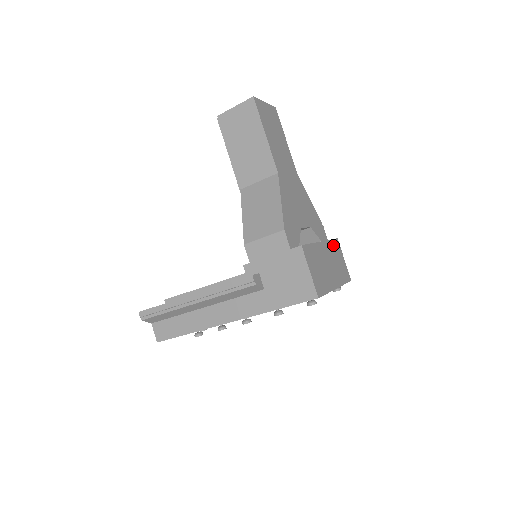
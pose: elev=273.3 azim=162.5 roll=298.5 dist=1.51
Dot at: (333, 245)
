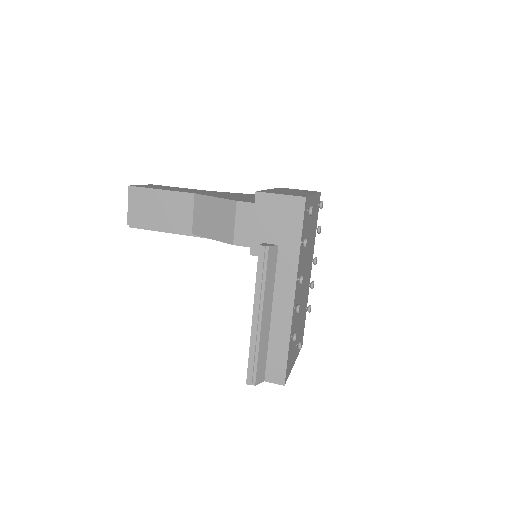
Dot at: occluded
